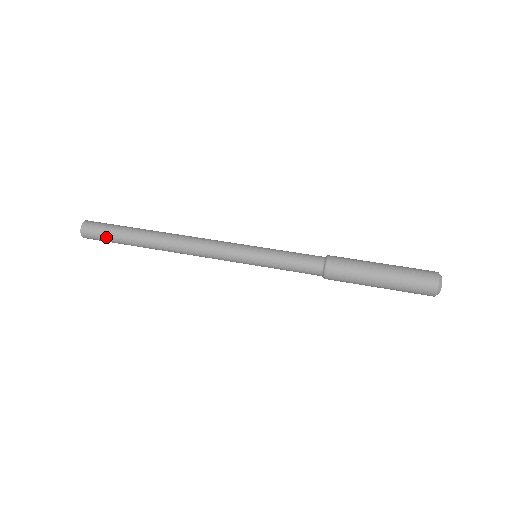
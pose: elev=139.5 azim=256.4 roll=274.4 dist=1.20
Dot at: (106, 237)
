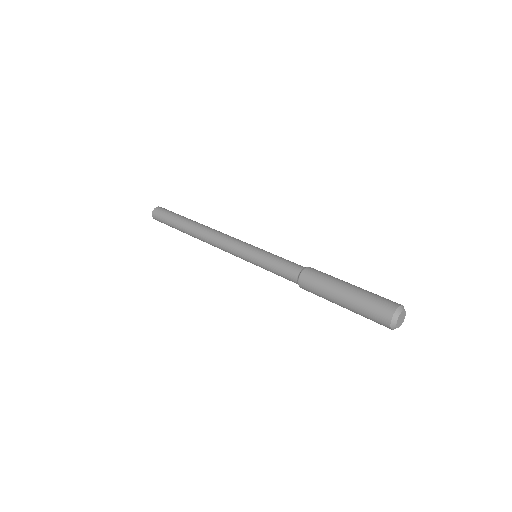
Dot at: (168, 214)
